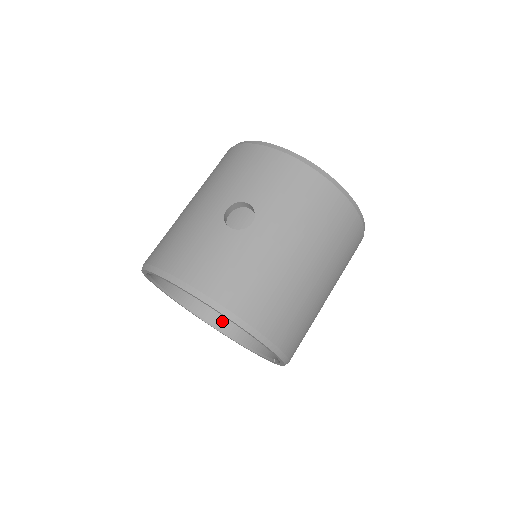
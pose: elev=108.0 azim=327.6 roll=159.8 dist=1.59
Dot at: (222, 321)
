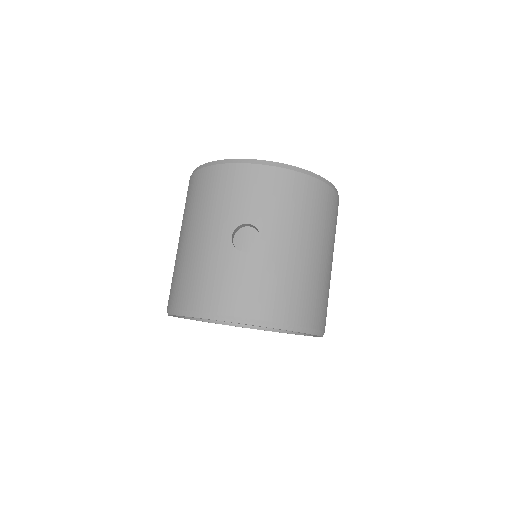
Dot at: occluded
